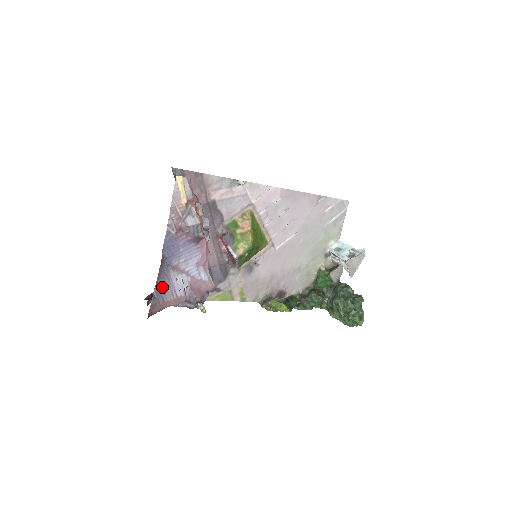
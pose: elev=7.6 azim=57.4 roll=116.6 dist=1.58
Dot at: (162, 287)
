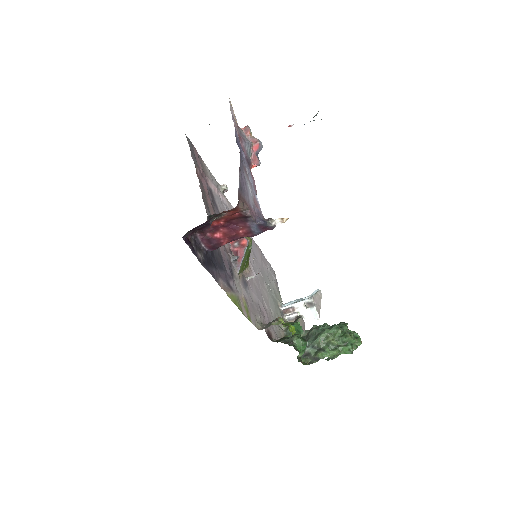
Dot at: (242, 178)
